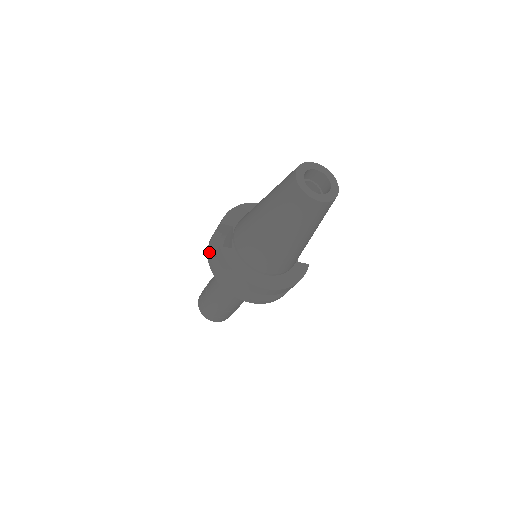
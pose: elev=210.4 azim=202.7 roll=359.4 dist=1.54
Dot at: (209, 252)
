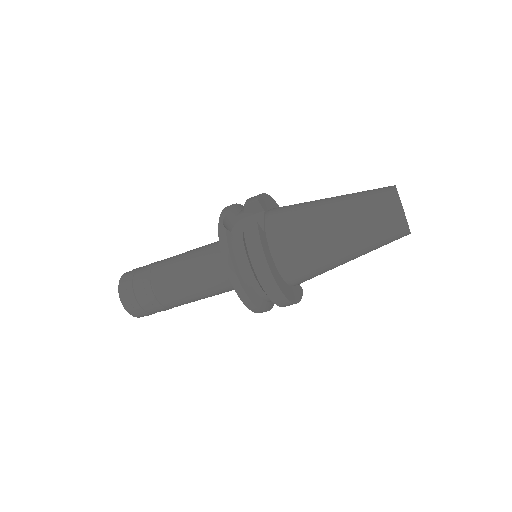
Dot at: (223, 224)
